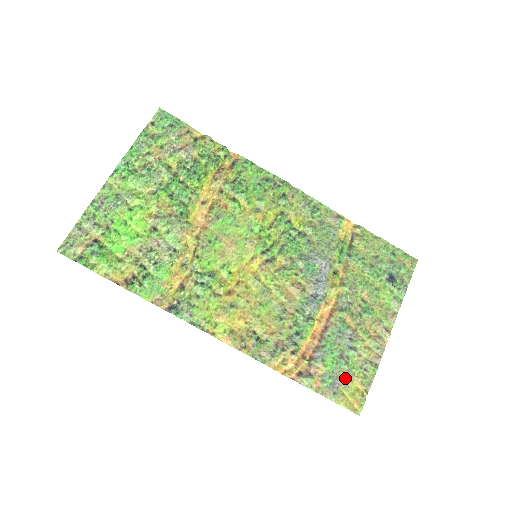
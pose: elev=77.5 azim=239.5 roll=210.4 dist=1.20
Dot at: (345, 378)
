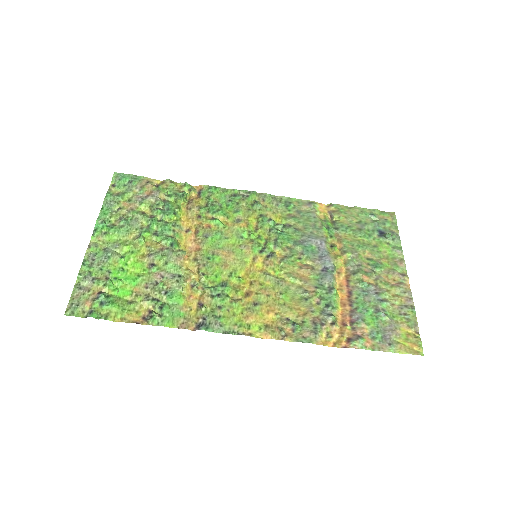
Dot at: (391, 328)
